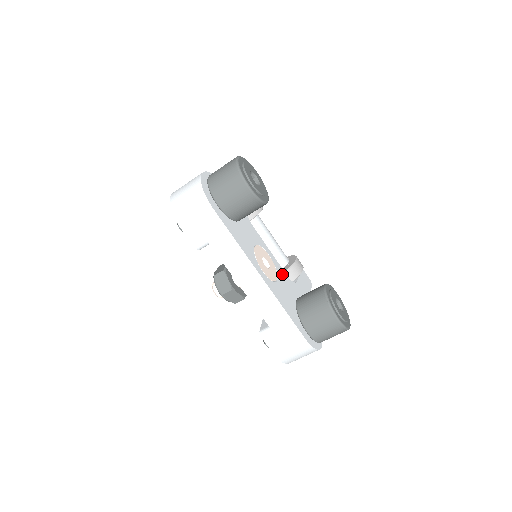
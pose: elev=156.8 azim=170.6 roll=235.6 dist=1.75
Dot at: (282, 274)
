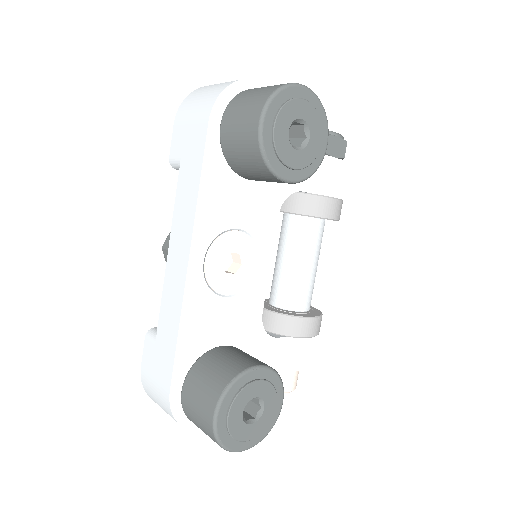
Dot at: (252, 303)
